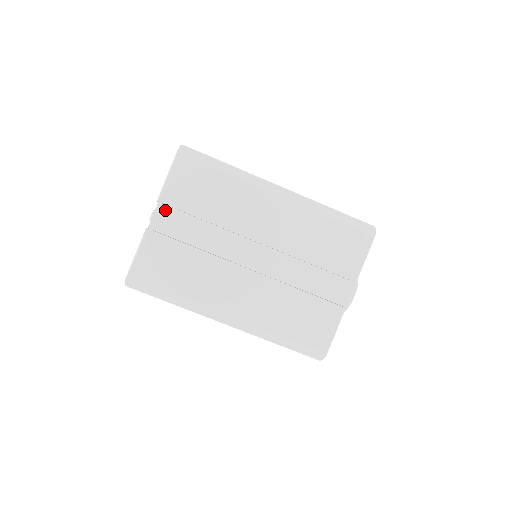
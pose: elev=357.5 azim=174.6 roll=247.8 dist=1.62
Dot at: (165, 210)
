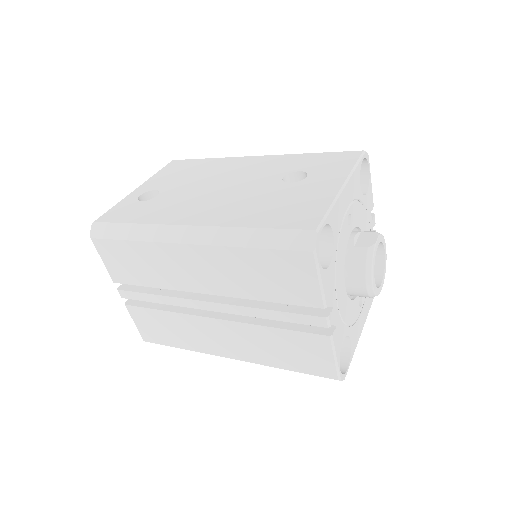
Dot at: occluded
